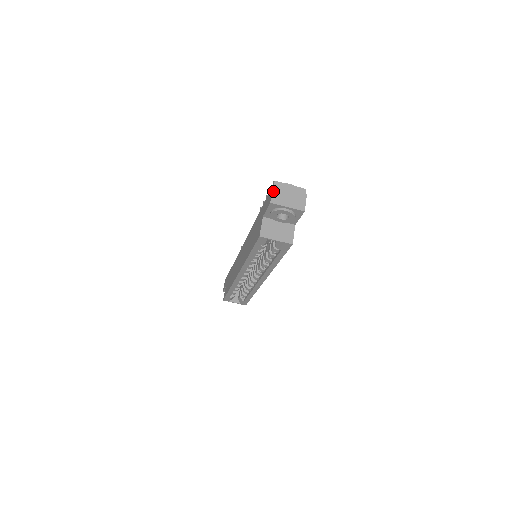
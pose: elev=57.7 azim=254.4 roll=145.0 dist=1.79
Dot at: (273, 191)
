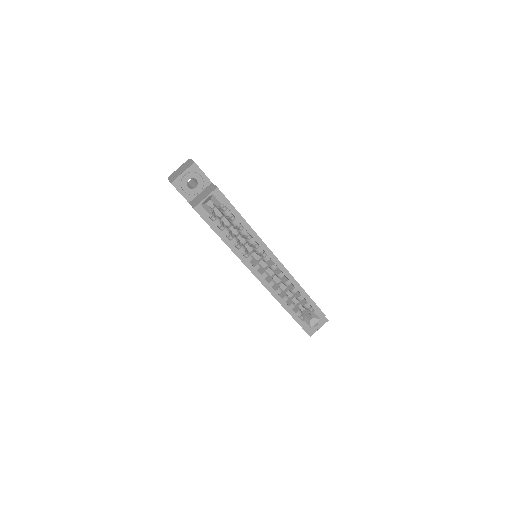
Dot at: (169, 180)
